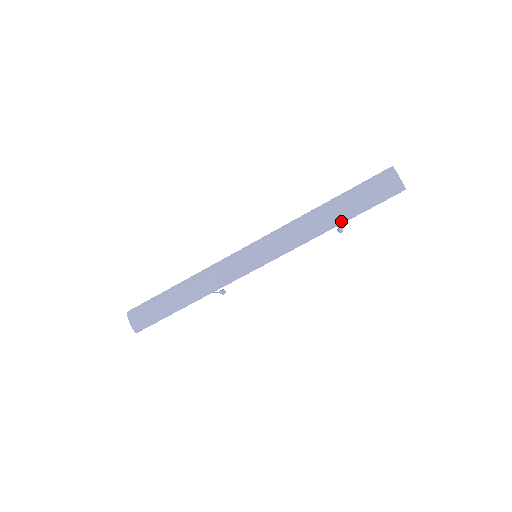
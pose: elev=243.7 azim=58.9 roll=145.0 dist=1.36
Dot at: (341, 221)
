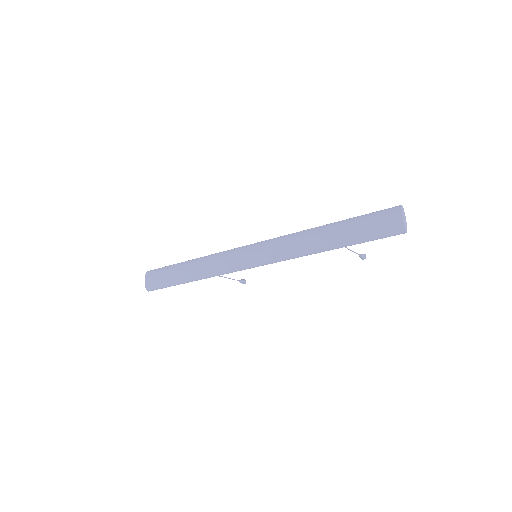
Dot at: (335, 246)
